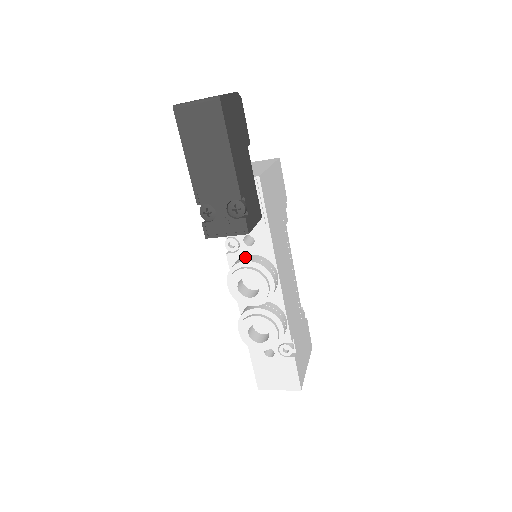
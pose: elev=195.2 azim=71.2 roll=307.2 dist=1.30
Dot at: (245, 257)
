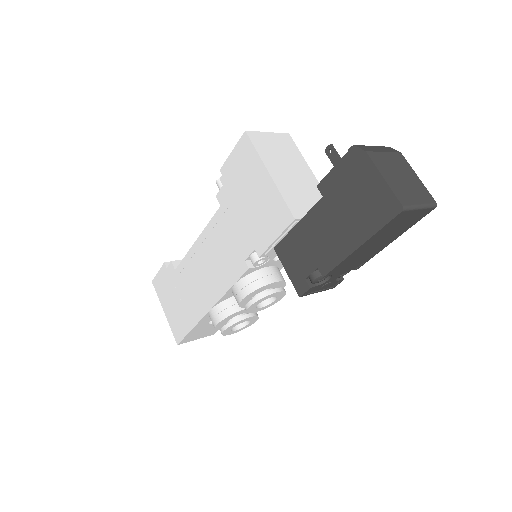
Dot at: (269, 273)
